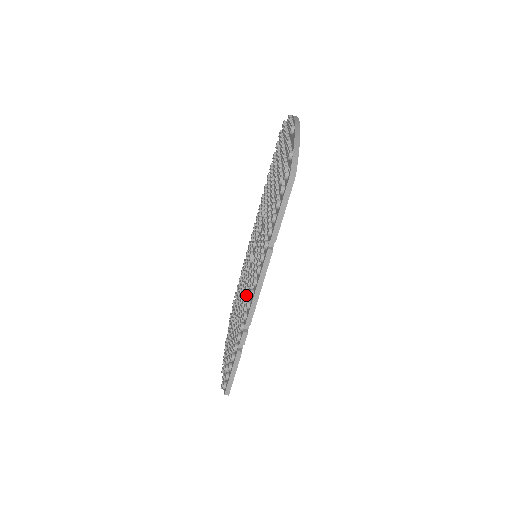
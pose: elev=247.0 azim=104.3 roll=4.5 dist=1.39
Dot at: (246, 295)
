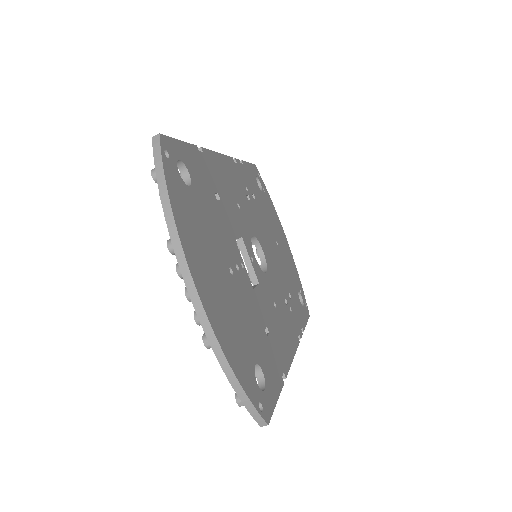
Dot at: occluded
